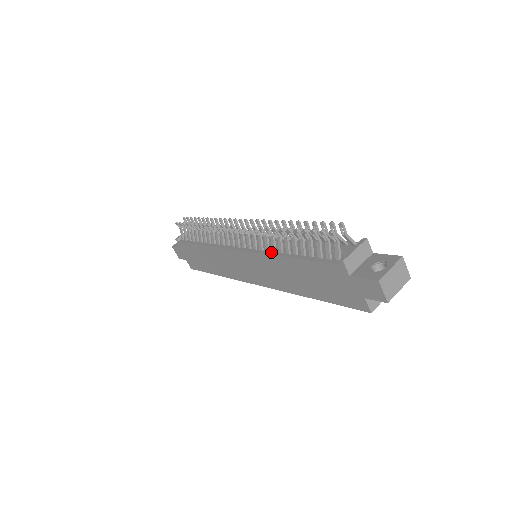
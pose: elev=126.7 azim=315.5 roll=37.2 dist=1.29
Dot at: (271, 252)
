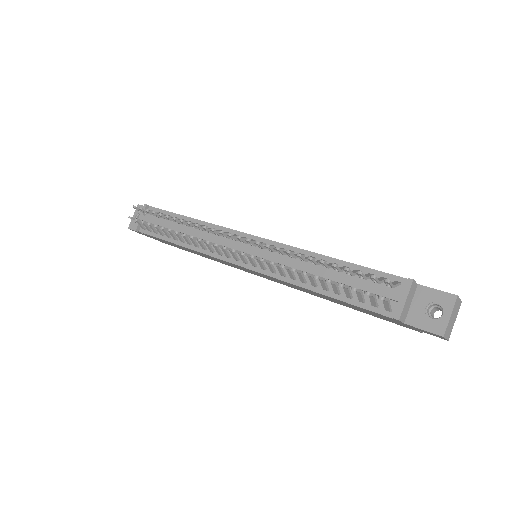
Dot at: (289, 279)
